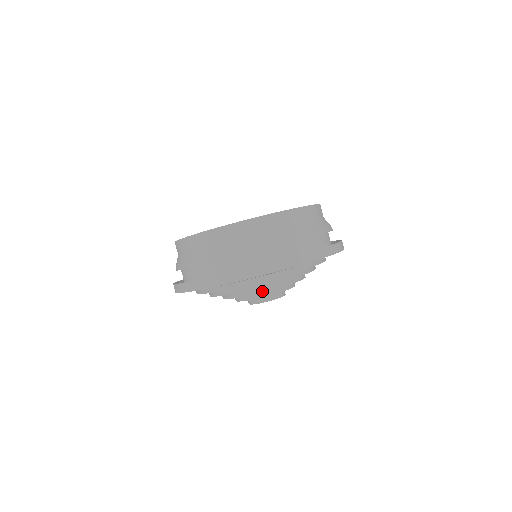
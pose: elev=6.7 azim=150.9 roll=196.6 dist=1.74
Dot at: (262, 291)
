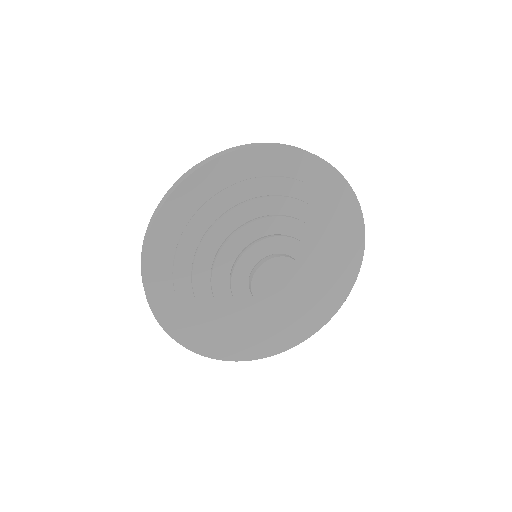
Dot at: (240, 228)
